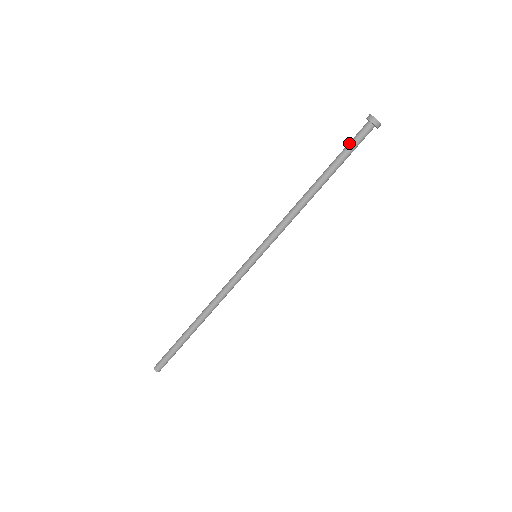
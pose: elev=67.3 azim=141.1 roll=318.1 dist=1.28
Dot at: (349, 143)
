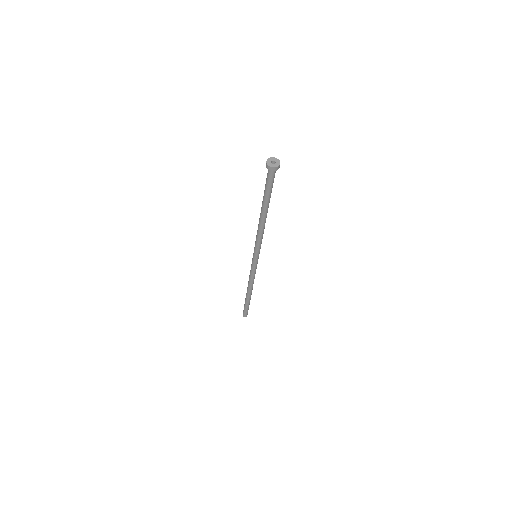
Dot at: (265, 184)
